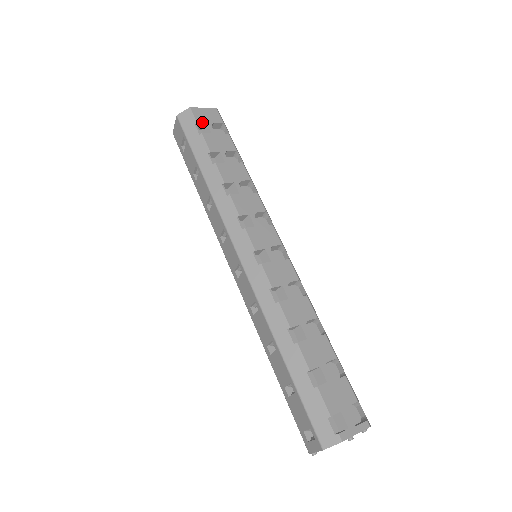
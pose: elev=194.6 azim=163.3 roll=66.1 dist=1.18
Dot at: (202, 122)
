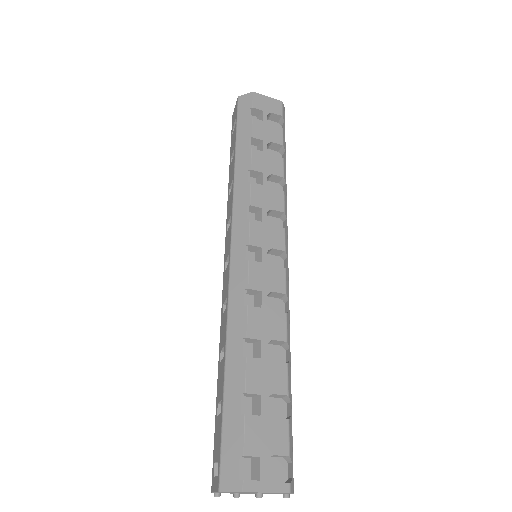
Dot at: (259, 108)
